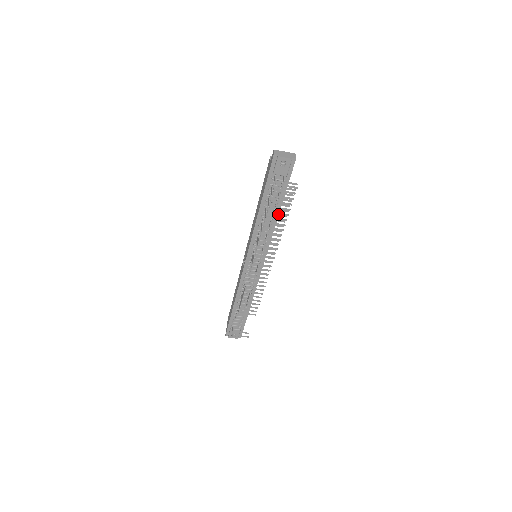
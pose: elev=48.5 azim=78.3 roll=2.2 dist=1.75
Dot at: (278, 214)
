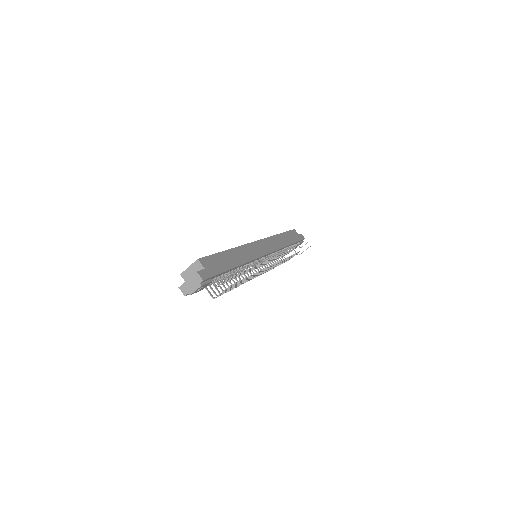
Dot at: occluded
